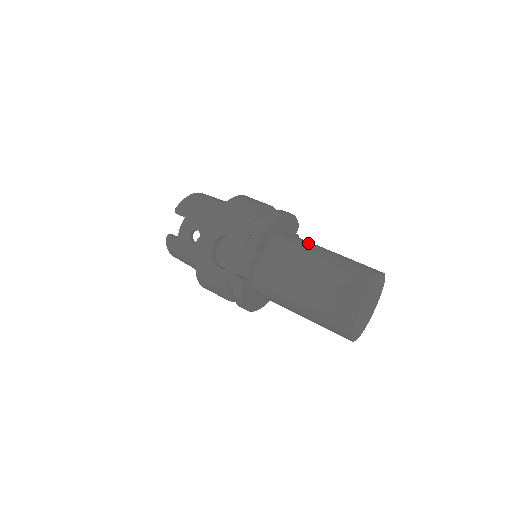
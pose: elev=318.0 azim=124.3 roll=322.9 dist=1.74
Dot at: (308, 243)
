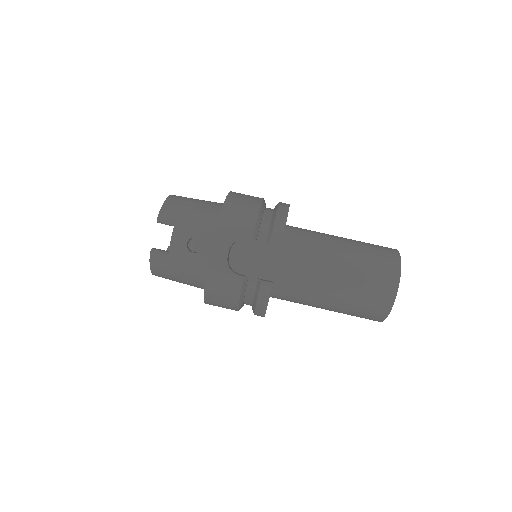
Dot at: (318, 232)
